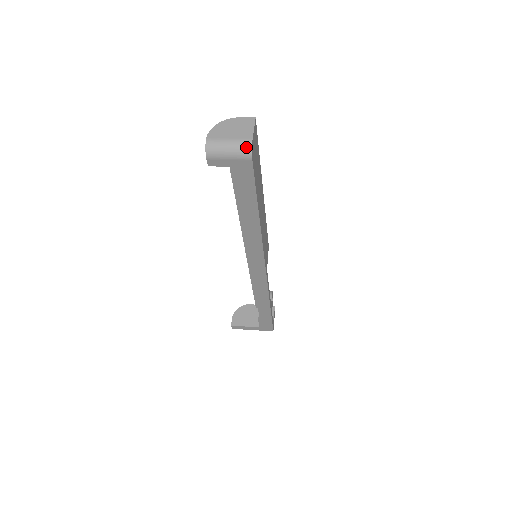
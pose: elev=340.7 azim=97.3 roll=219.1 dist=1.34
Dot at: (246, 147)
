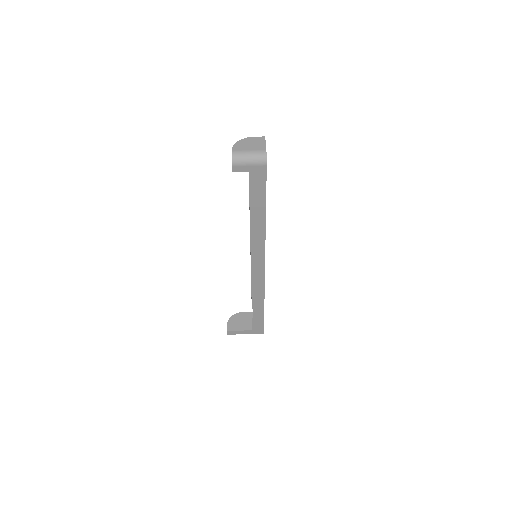
Dot at: (262, 156)
